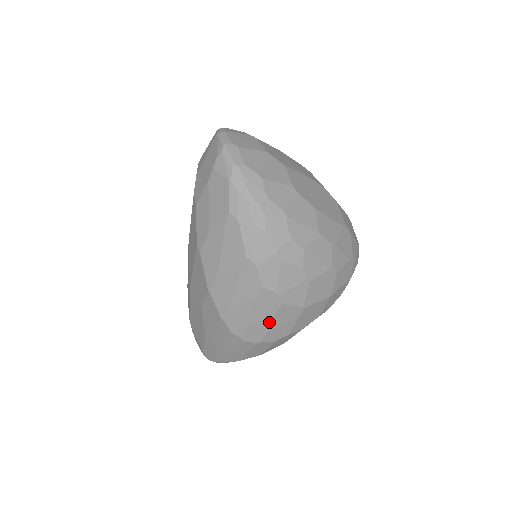
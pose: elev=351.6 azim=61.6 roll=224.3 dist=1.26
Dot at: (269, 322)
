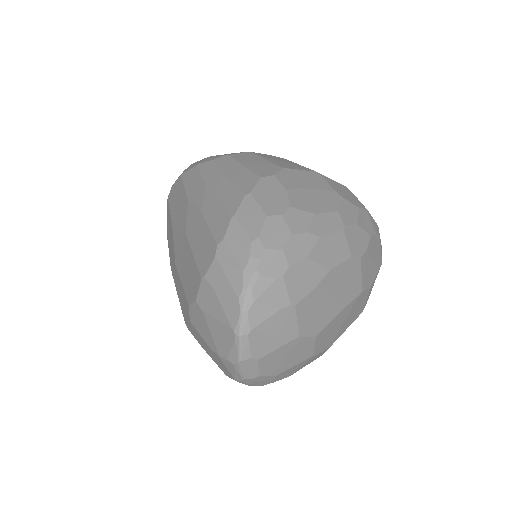
Dot at: occluded
